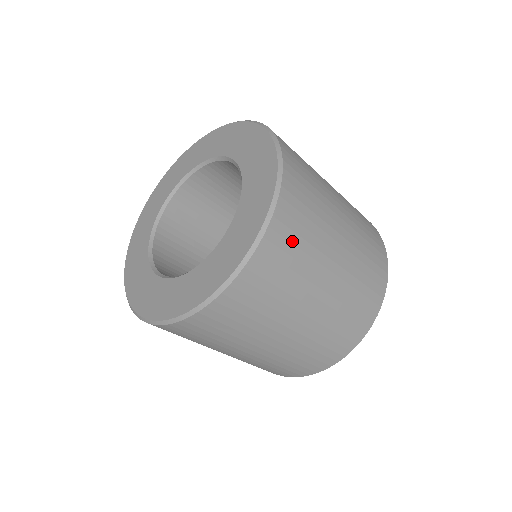
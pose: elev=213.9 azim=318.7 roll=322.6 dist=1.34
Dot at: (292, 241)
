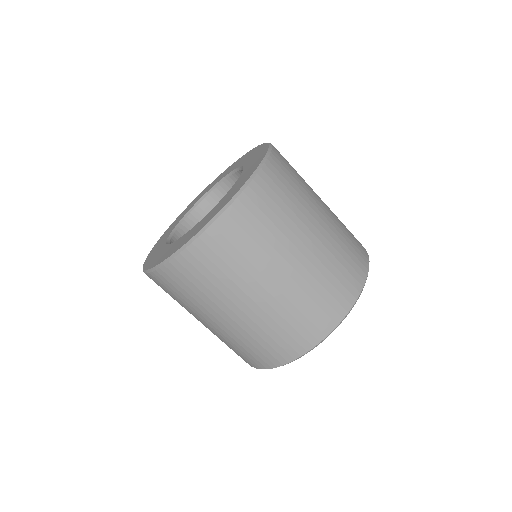
Dot at: (220, 256)
